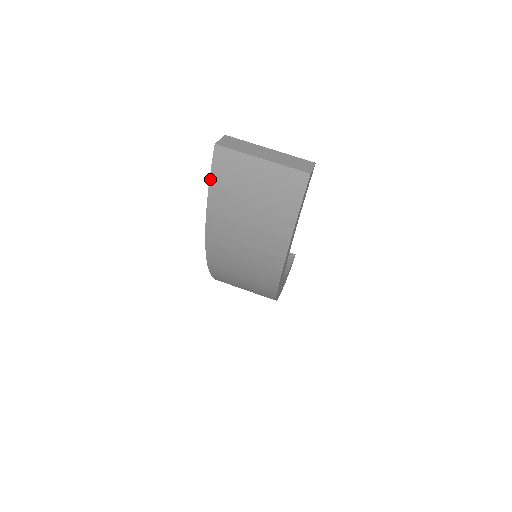
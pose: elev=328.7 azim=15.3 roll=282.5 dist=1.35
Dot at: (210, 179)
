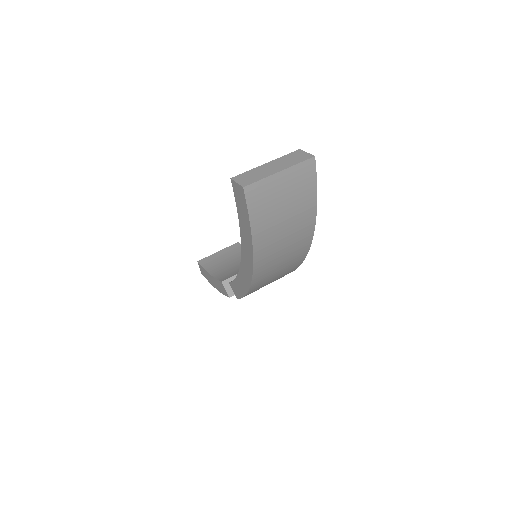
Dot at: (249, 216)
